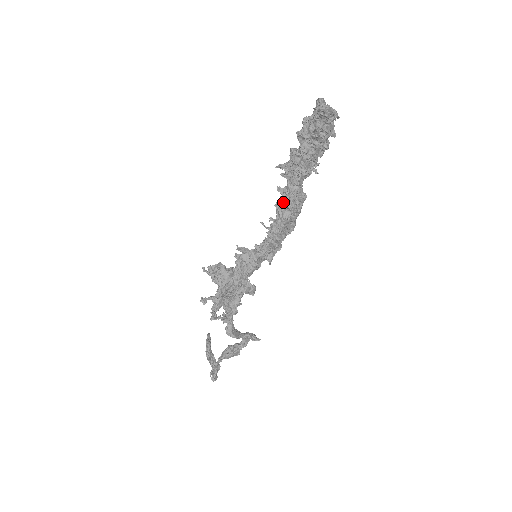
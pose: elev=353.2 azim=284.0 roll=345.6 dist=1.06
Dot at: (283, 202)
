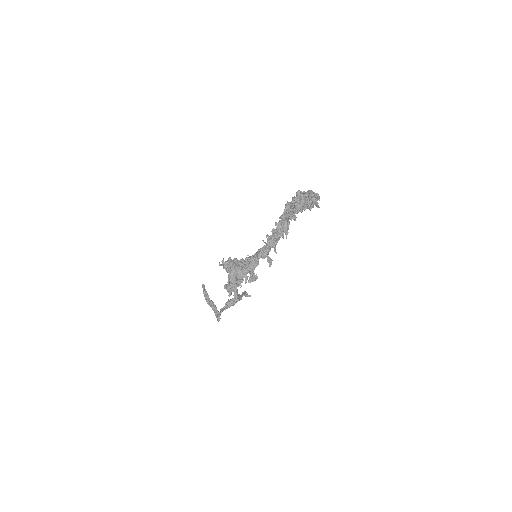
Dot at: (278, 231)
